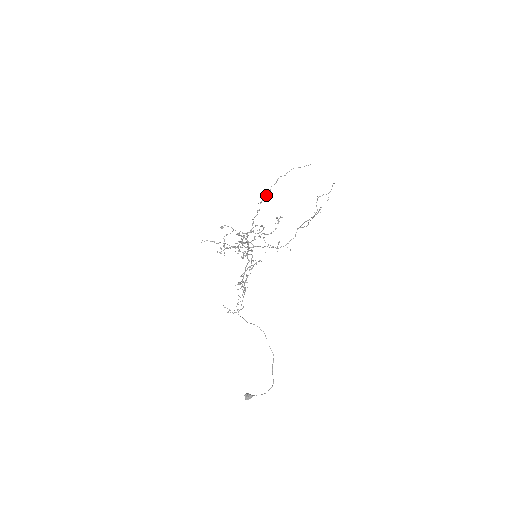
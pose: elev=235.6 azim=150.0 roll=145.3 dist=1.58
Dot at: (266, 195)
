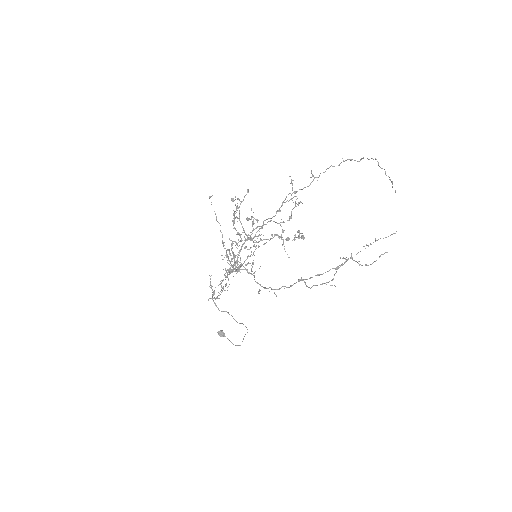
Dot at: occluded
